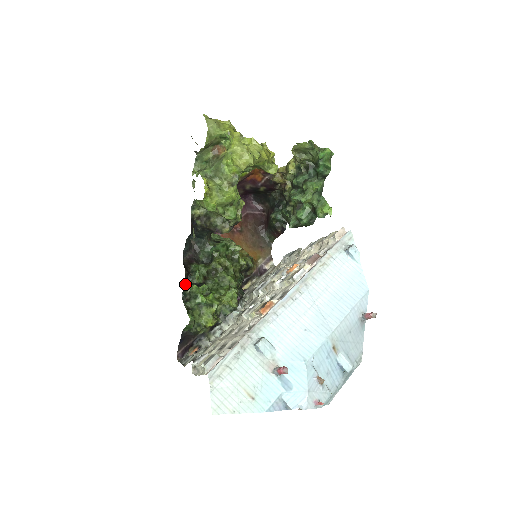
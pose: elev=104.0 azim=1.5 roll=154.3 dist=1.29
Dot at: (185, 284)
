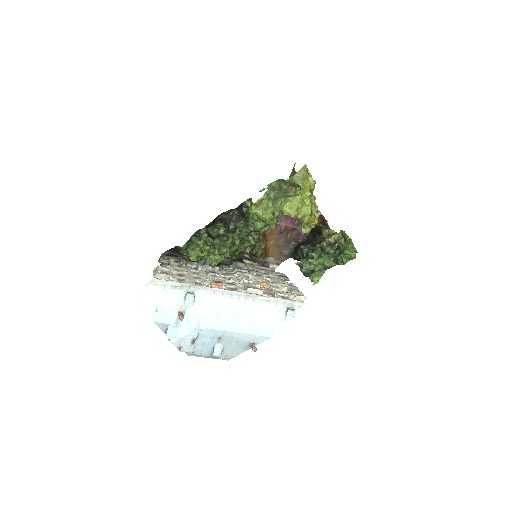
Dot at: (204, 228)
